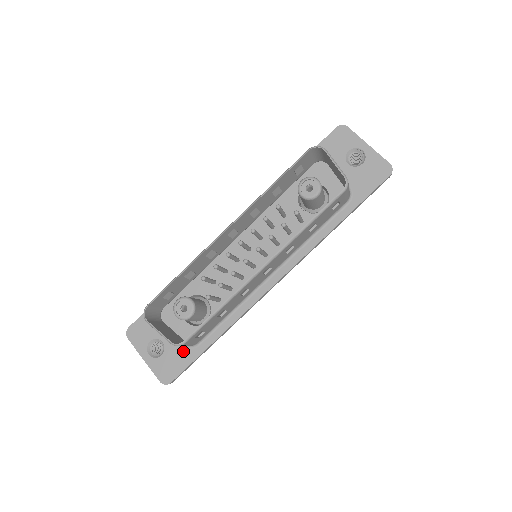
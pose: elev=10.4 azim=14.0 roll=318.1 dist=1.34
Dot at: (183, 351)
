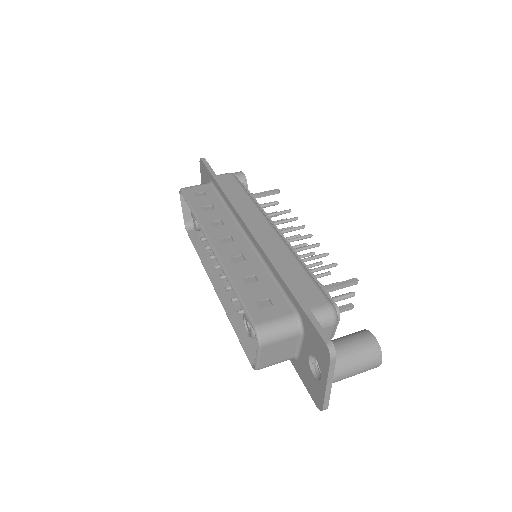
Dot at: occluded
